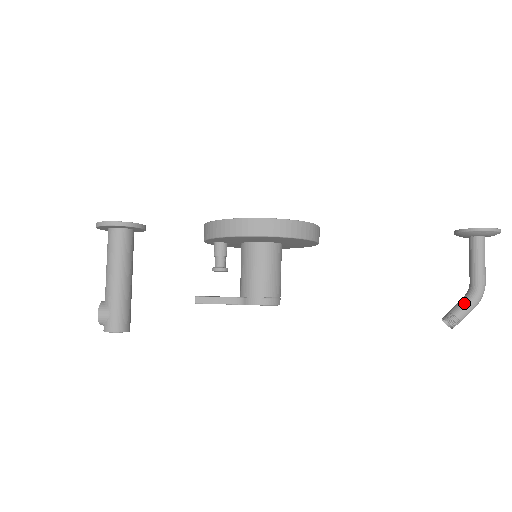
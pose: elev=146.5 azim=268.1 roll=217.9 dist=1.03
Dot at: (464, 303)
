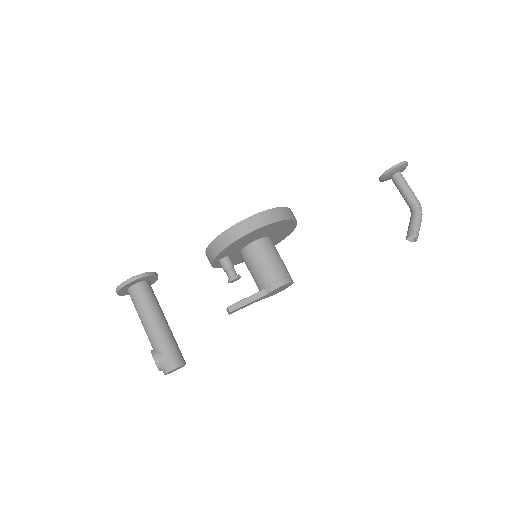
Dot at: (414, 220)
